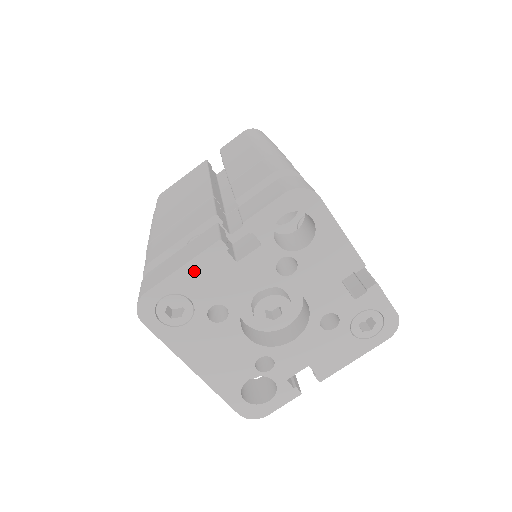
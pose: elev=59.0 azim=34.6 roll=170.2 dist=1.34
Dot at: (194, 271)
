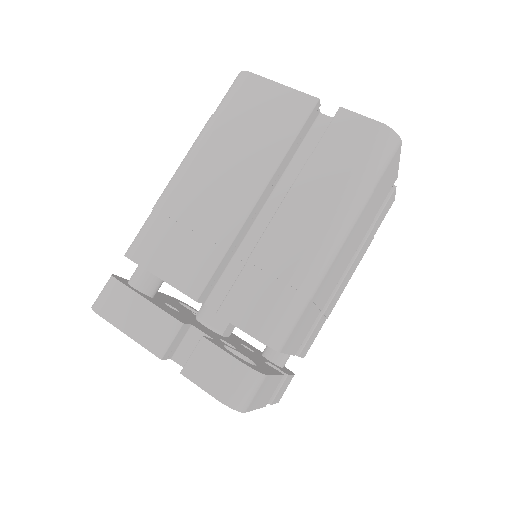
Dot at: occluded
